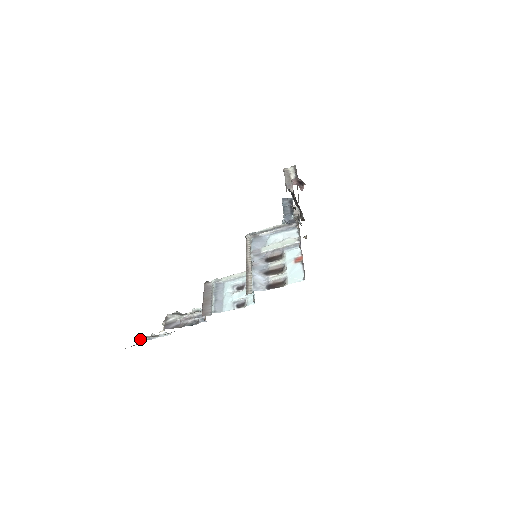
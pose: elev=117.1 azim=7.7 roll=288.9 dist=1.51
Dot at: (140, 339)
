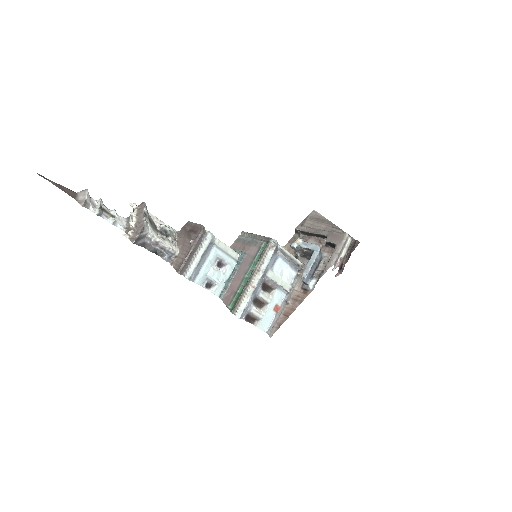
Dot at: (89, 204)
